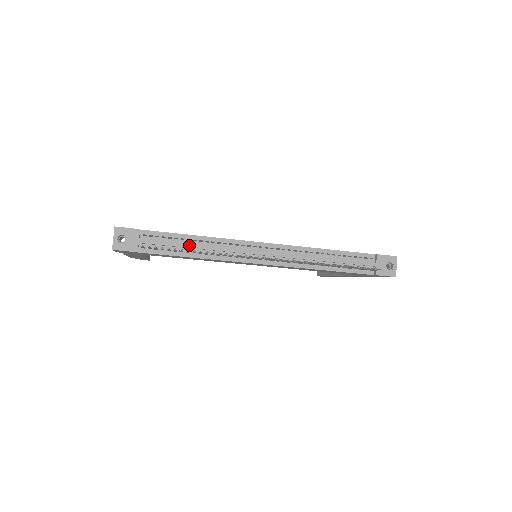
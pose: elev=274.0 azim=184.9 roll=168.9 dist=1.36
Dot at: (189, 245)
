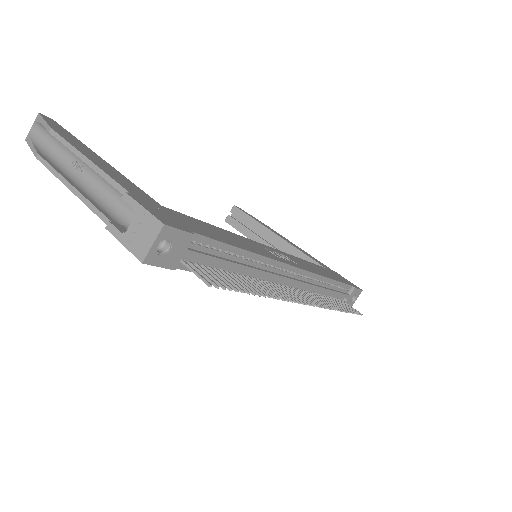
Dot at: (237, 266)
